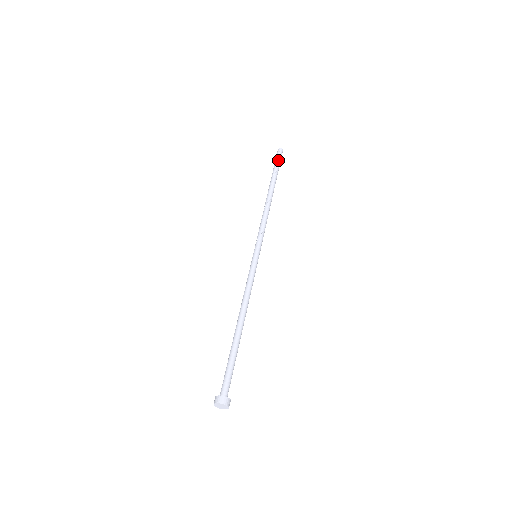
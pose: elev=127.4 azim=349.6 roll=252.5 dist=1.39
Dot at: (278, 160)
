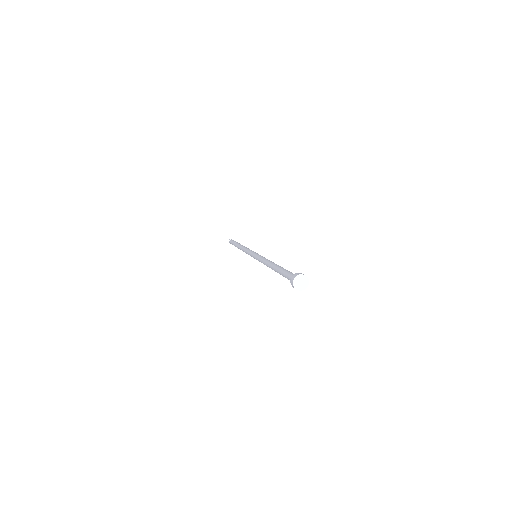
Dot at: (233, 240)
